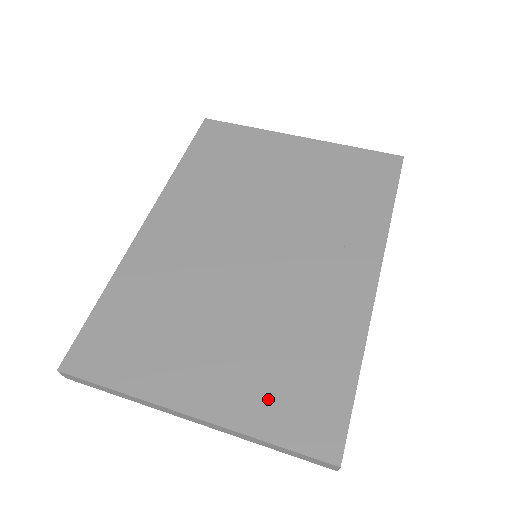
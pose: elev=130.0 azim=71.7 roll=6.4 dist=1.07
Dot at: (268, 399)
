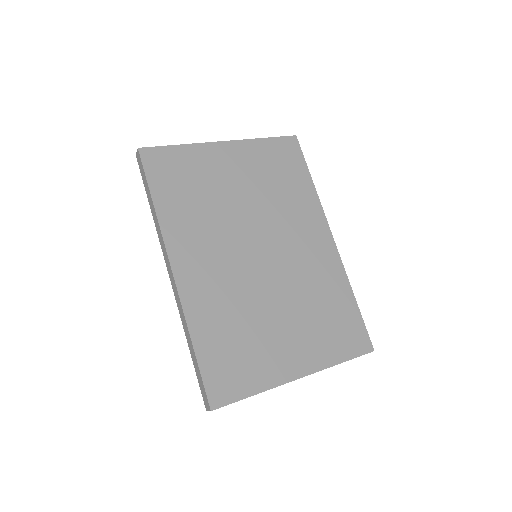
Dot at: (328, 342)
